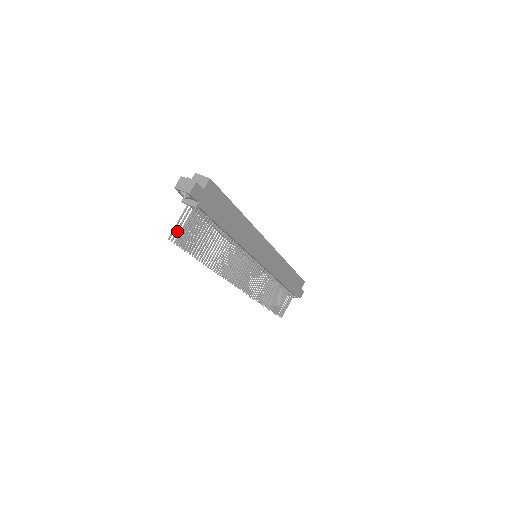
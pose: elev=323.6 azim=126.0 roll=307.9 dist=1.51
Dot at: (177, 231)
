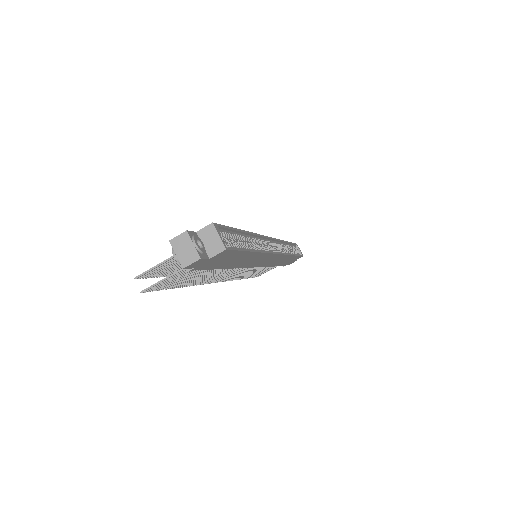
Dot at: (152, 271)
